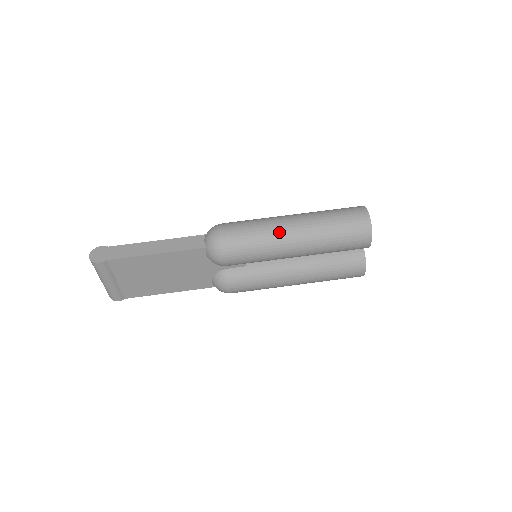
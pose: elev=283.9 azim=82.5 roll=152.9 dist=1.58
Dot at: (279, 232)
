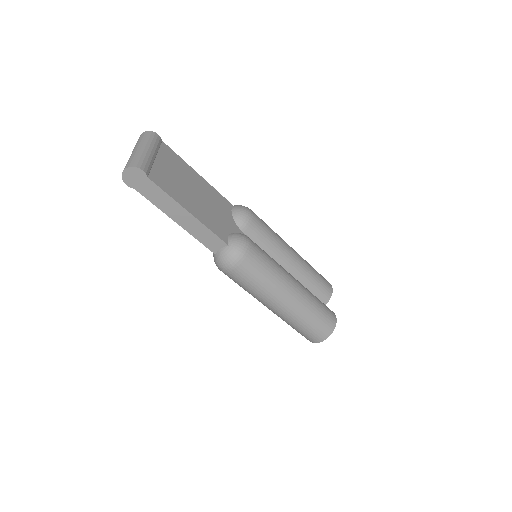
Dot at: (262, 301)
